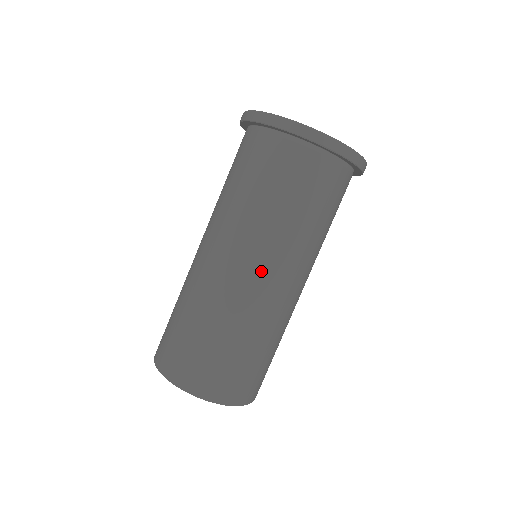
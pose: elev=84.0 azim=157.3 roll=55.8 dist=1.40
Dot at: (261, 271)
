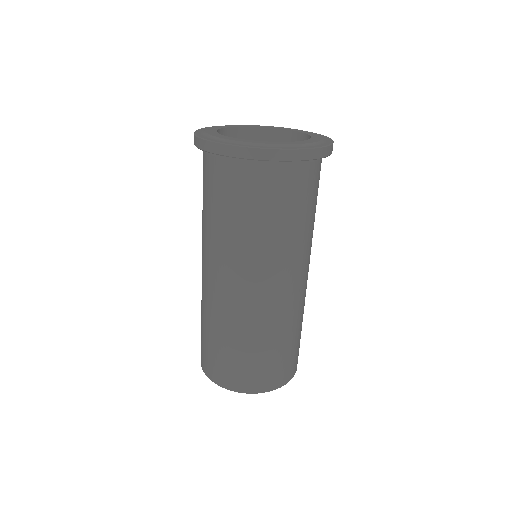
Dot at: (263, 285)
